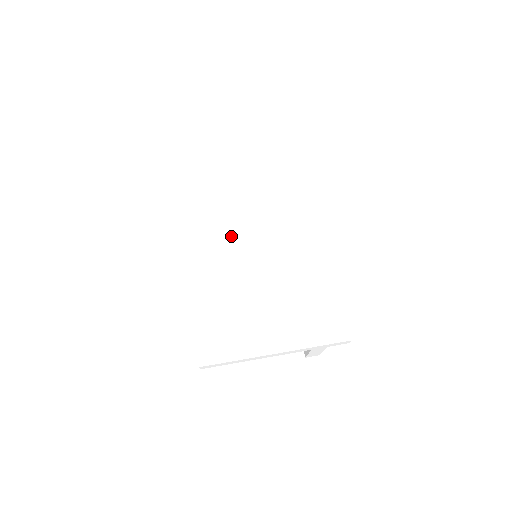
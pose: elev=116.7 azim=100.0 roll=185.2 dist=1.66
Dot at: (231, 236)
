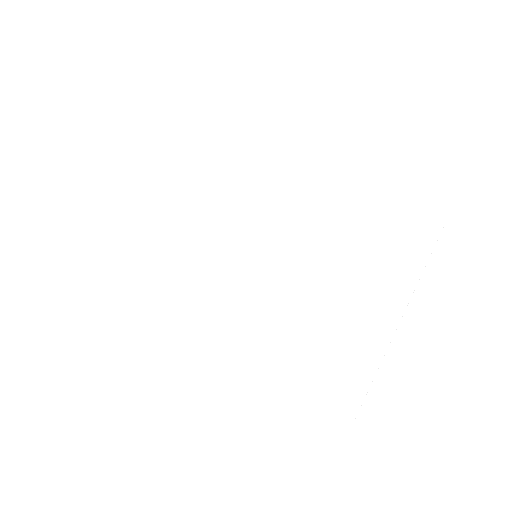
Dot at: (210, 277)
